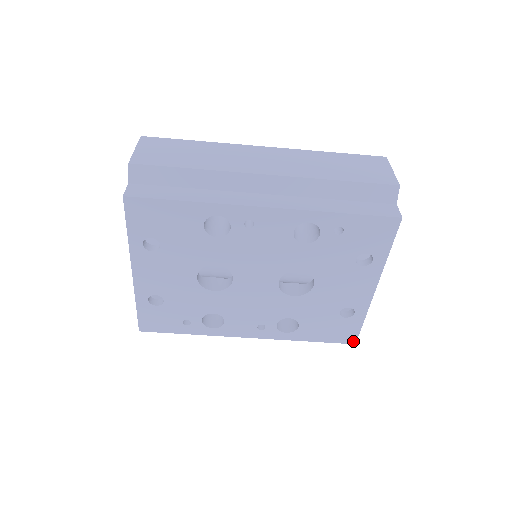
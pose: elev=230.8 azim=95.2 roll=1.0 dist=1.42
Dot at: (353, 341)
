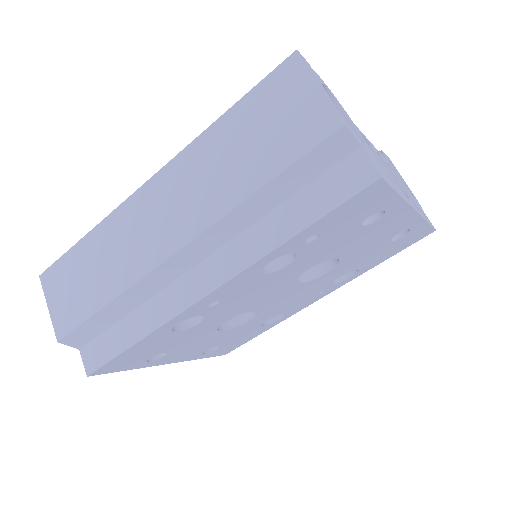
Dot at: (431, 232)
